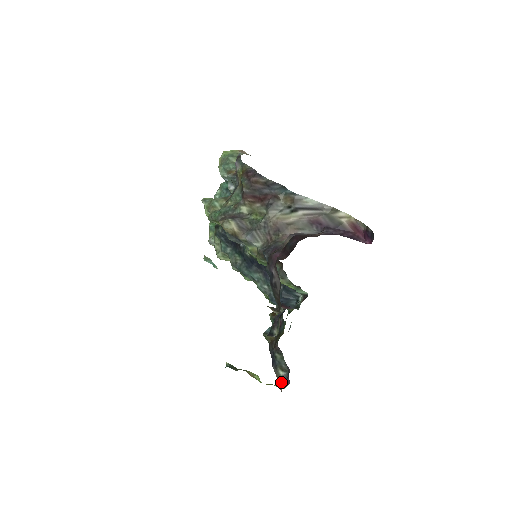
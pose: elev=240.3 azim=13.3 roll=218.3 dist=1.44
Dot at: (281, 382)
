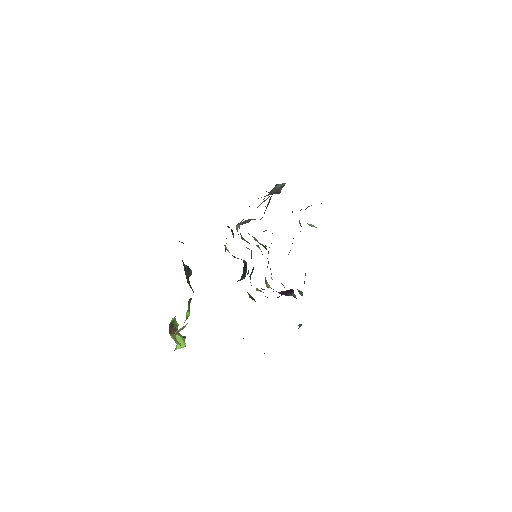
Dot at: occluded
